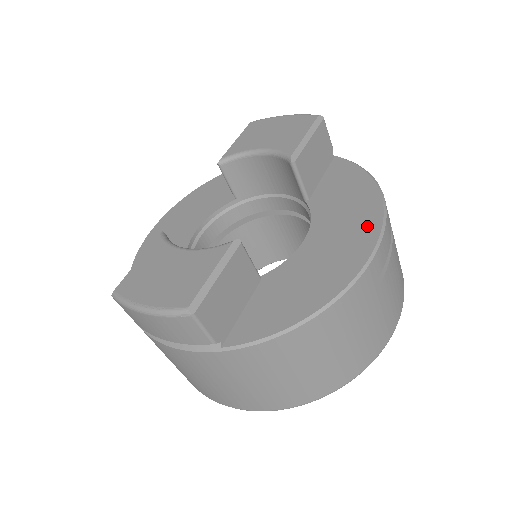
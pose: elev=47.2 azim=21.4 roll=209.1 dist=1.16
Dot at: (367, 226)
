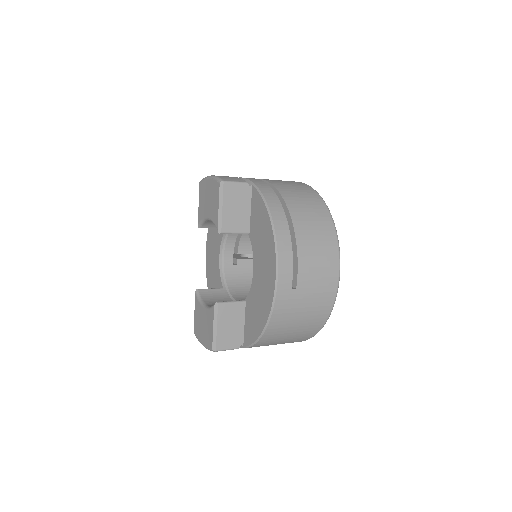
Dot at: (271, 263)
